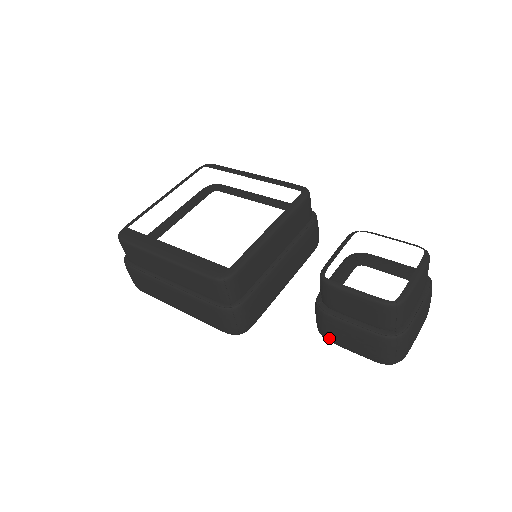
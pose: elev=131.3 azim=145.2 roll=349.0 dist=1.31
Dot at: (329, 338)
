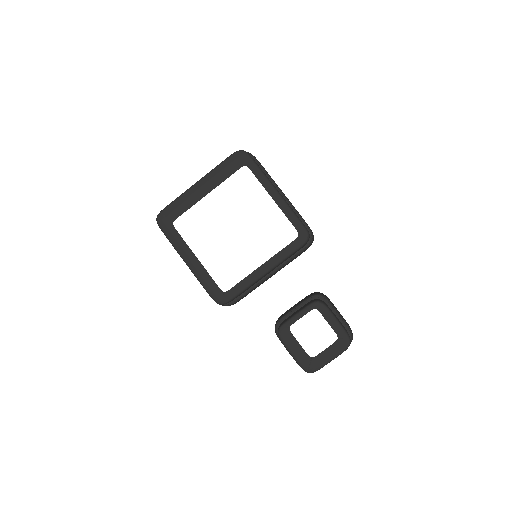
Dot at: occluded
